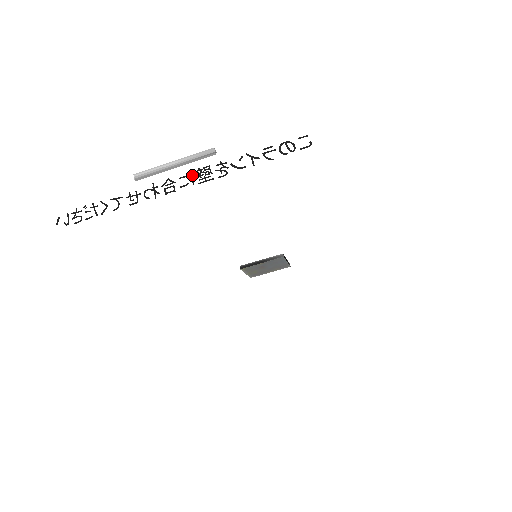
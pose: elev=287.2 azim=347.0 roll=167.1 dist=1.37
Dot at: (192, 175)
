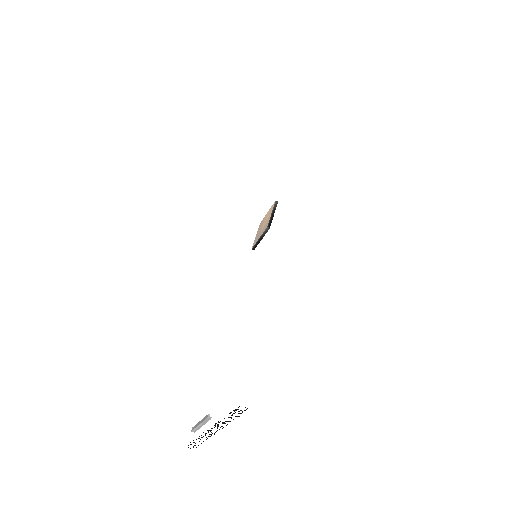
Dot at: (214, 427)
